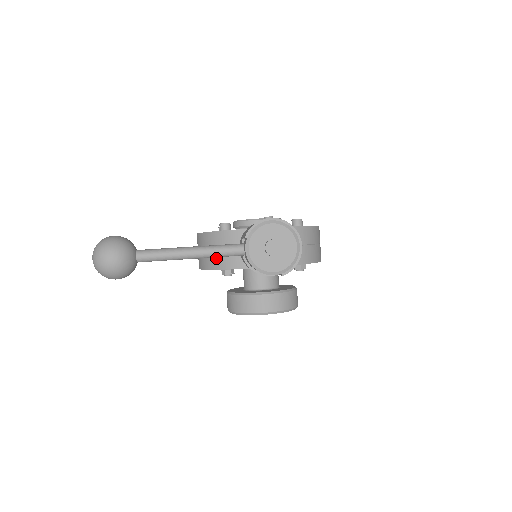
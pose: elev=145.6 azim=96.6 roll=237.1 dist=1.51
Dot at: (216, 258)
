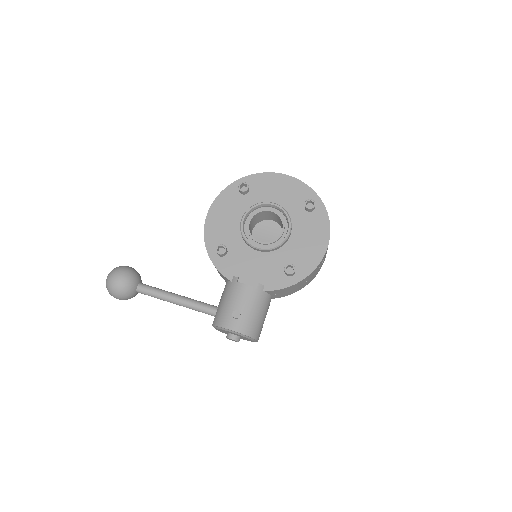
Dot at: occluded
